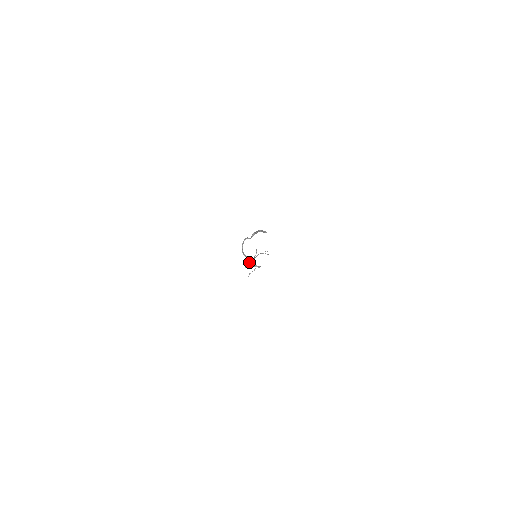
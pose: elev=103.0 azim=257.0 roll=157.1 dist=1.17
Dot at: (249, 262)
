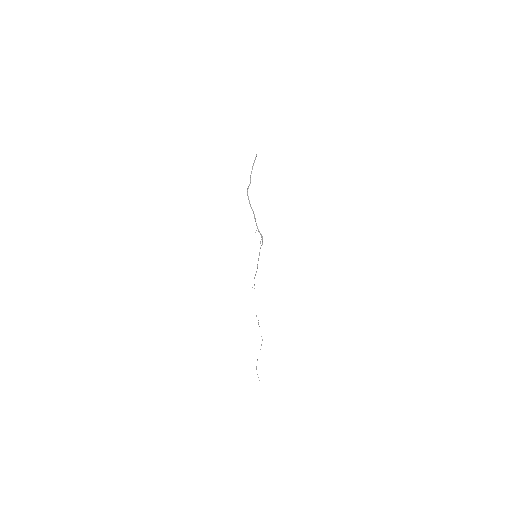
Dot at: occluded
